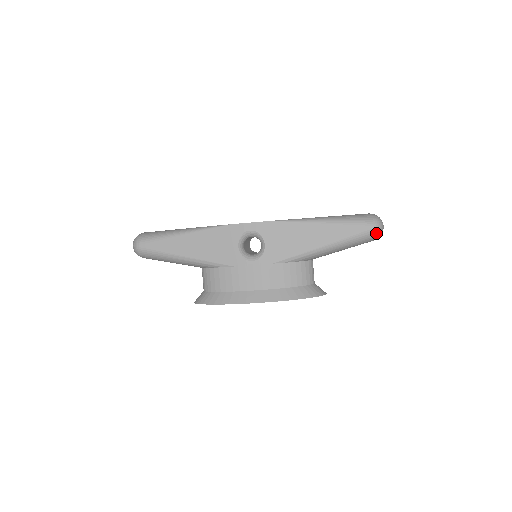
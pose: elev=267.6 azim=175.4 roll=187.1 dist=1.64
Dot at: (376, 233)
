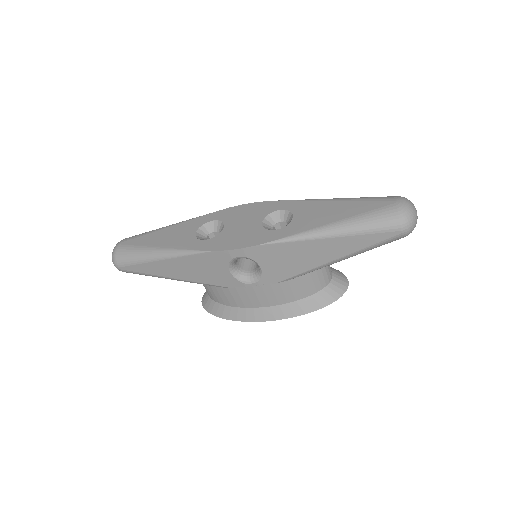
Dot at: (406, 235)
